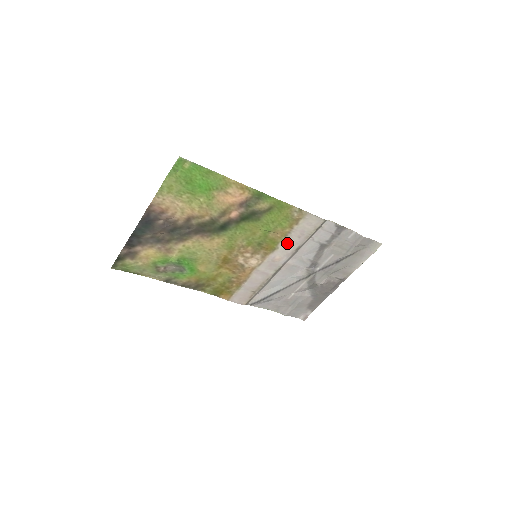
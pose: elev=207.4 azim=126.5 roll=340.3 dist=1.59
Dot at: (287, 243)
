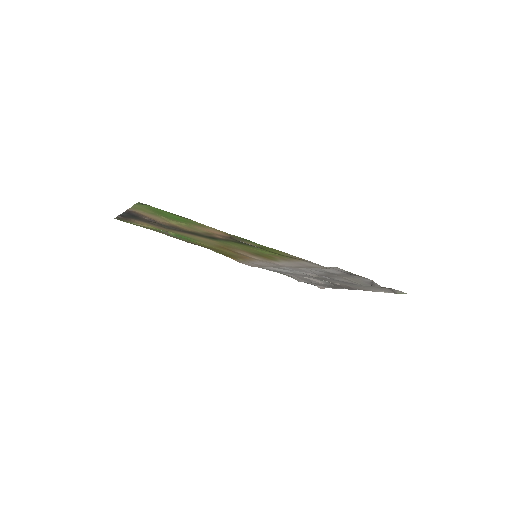
Dot at: (288, 262)
